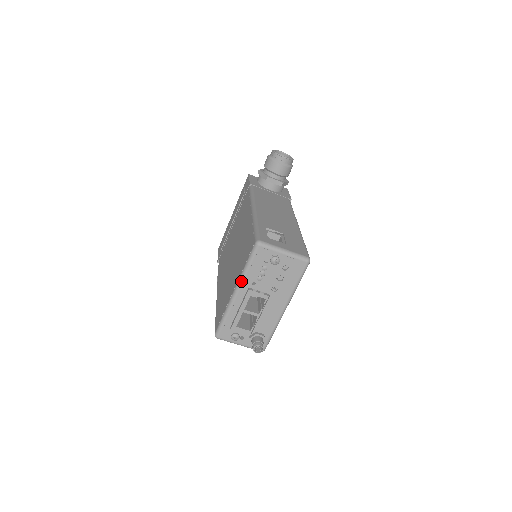
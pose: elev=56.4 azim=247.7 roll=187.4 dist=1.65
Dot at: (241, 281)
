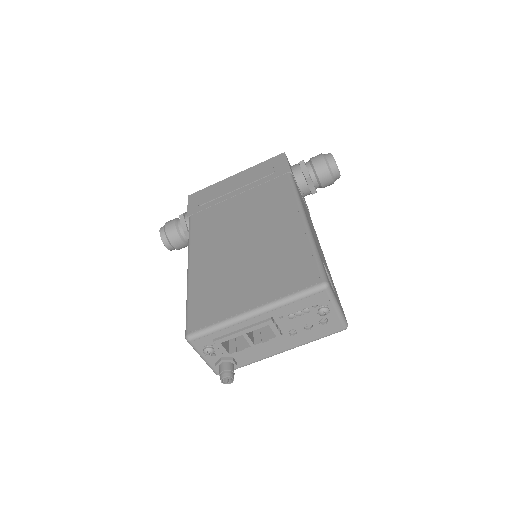
Dot at: (272, 307)
